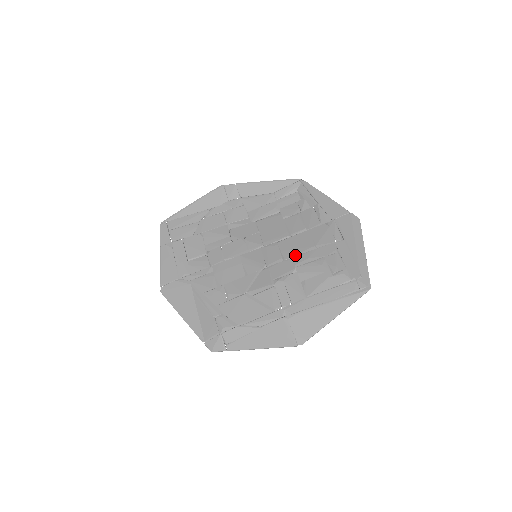
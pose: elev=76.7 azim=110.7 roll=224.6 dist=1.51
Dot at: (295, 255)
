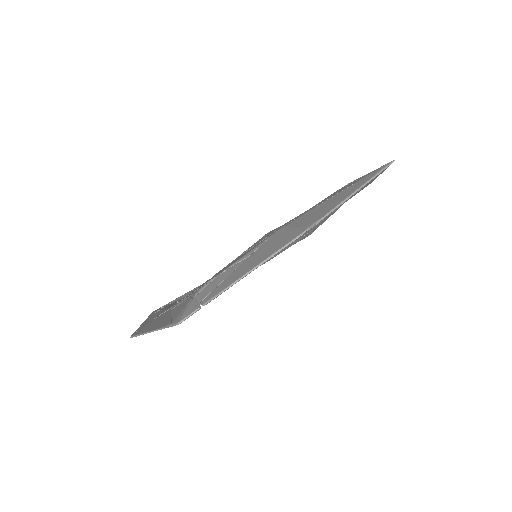
Dot at: occluded
